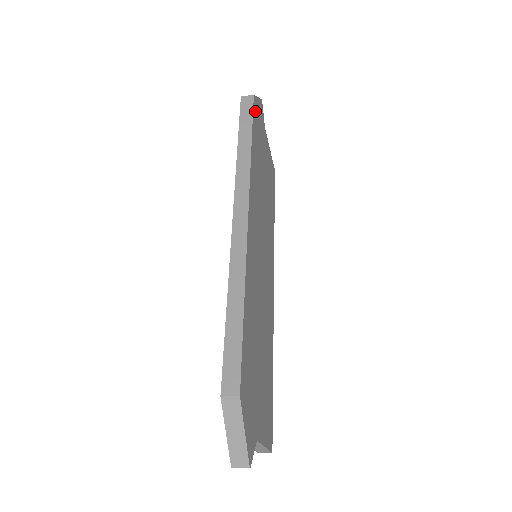
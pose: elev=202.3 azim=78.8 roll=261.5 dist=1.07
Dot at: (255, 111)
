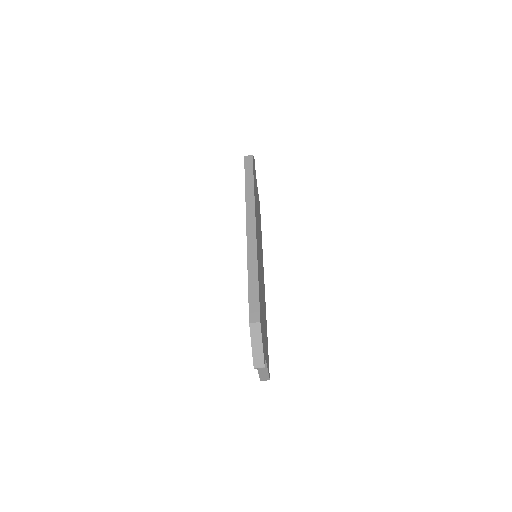
Dot at: (253, 165)
